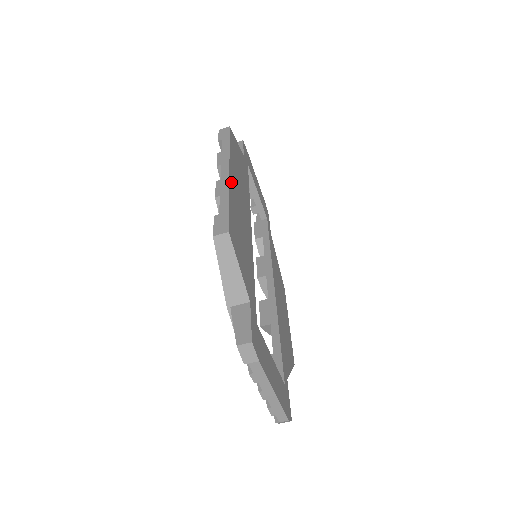
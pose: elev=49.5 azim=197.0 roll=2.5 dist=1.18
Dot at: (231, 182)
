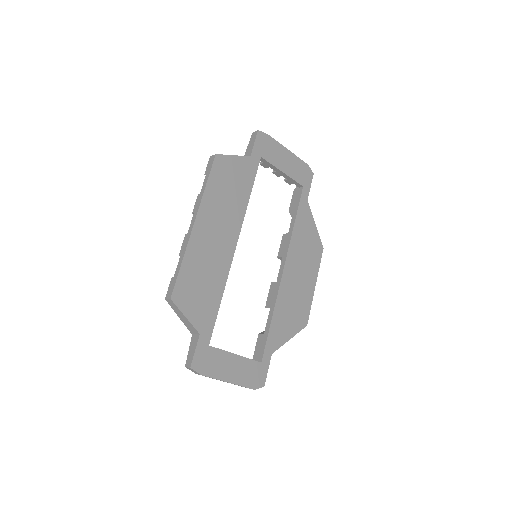
Dot at: (195, 234)
